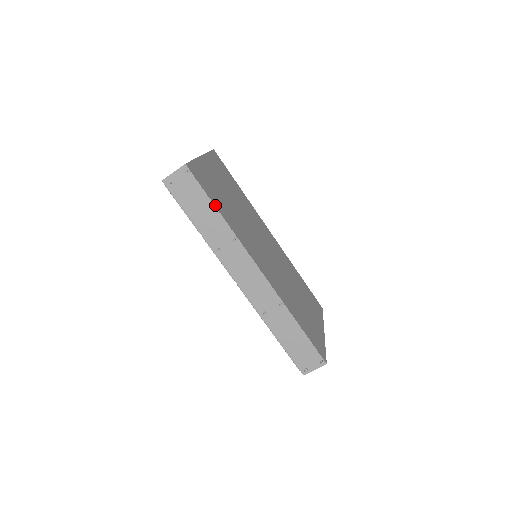
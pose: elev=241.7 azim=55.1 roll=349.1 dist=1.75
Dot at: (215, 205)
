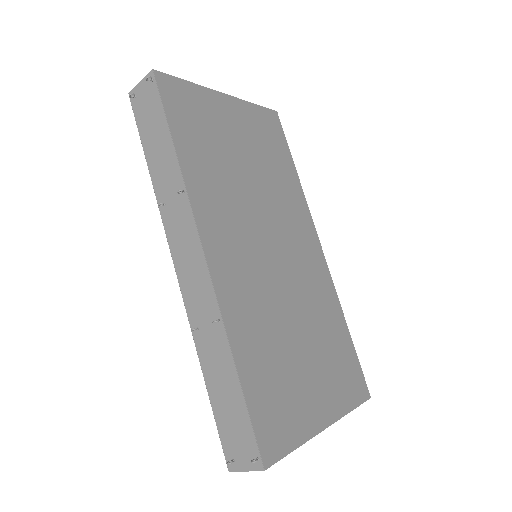
Dot at: (173, 135)
